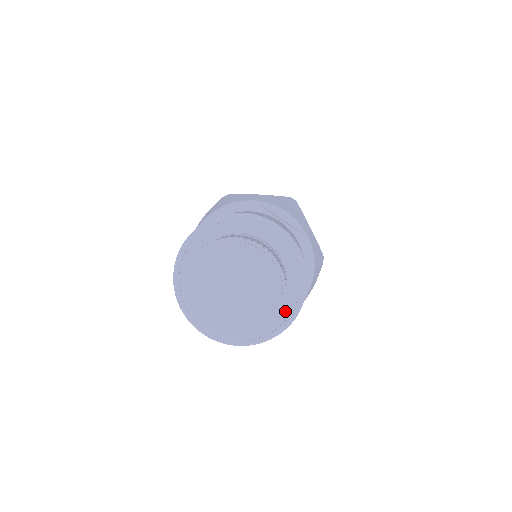
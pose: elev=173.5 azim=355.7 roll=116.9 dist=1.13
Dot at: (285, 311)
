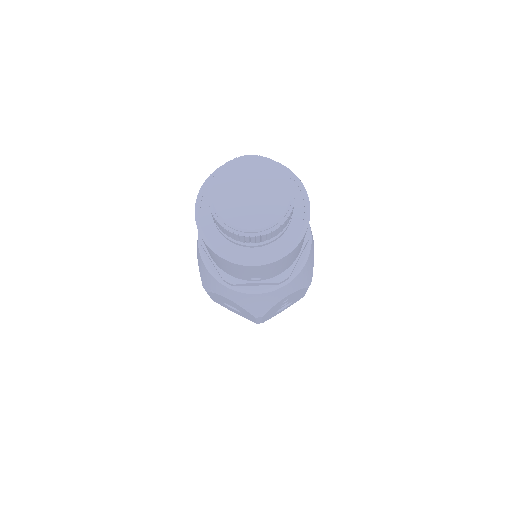
Dot at: (278, 246)
